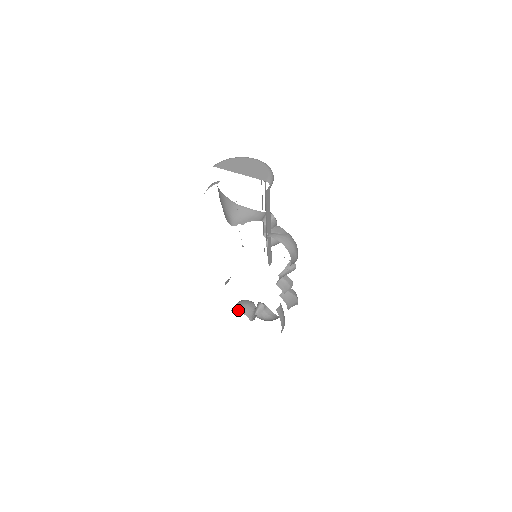
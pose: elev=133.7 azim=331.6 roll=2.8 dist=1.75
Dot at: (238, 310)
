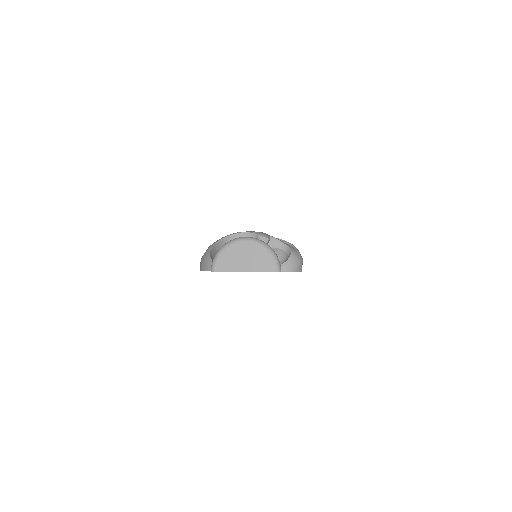
Dot at: occluded
